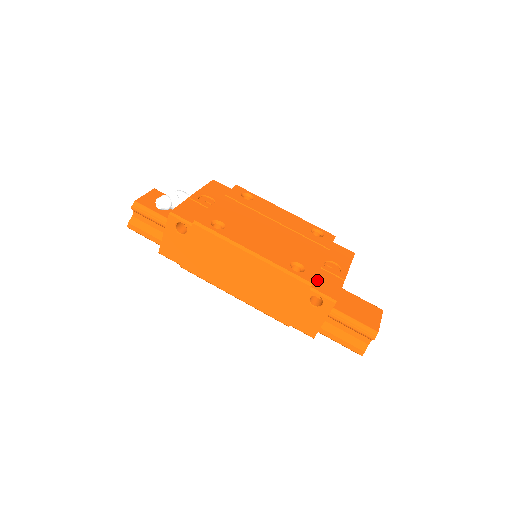
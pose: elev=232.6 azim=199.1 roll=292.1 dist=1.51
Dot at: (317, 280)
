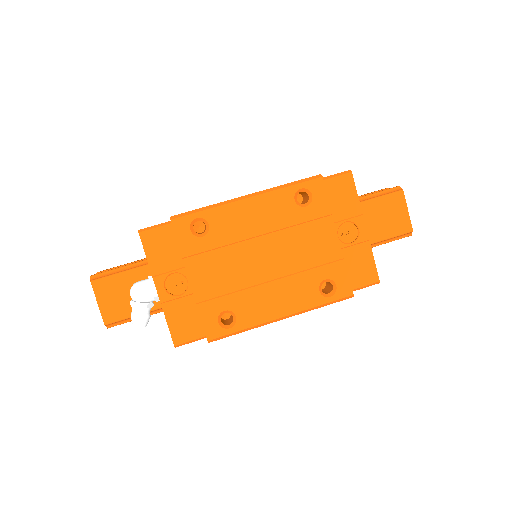
Dot at: (349, 274)
